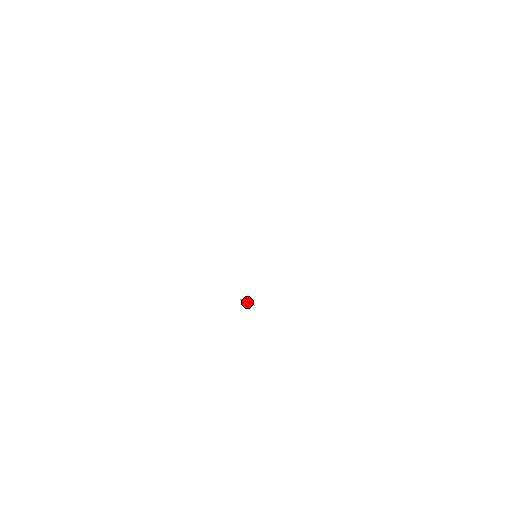
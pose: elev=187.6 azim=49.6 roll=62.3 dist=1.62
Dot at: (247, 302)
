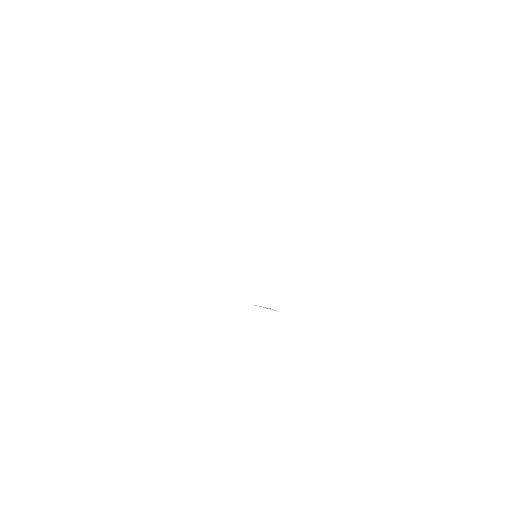
Dot at: occluded
